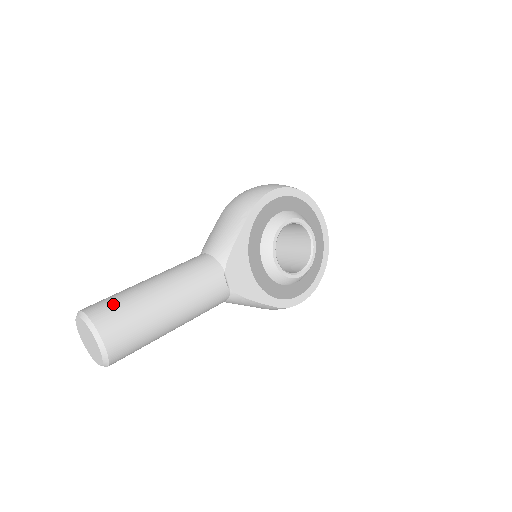
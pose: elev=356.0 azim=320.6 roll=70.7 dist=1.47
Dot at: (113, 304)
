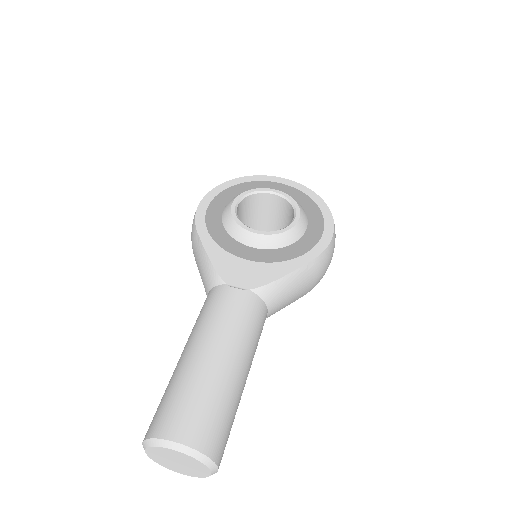
Dot at: (158, 408)
